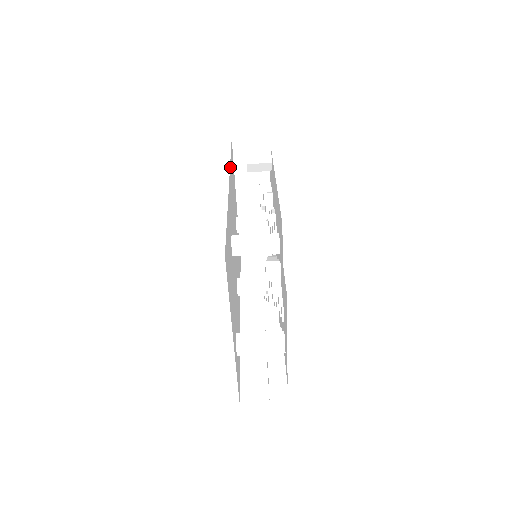
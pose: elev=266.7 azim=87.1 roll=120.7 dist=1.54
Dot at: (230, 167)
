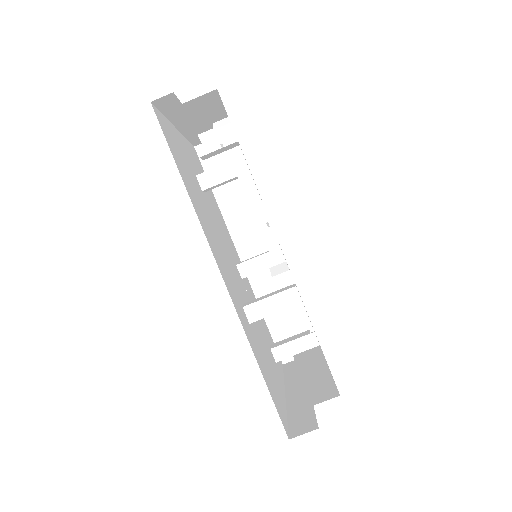
Dot at: (195, 211)
